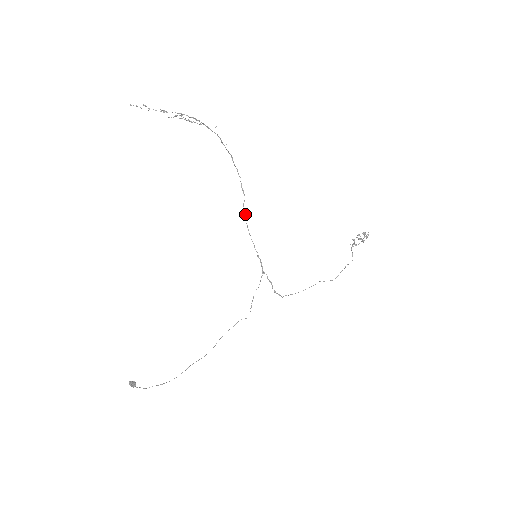
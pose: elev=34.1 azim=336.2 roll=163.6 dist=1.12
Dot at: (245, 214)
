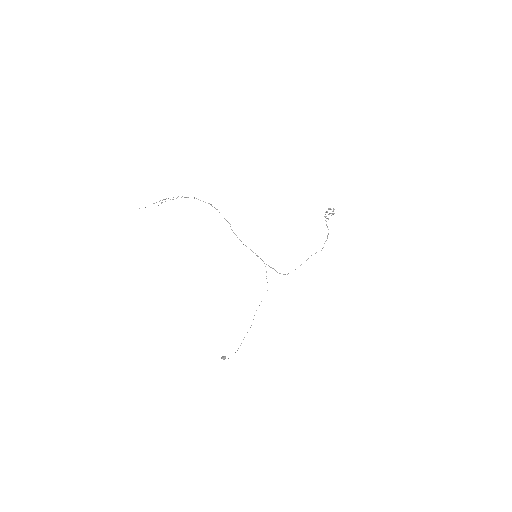
Dot at: (235, 234)
